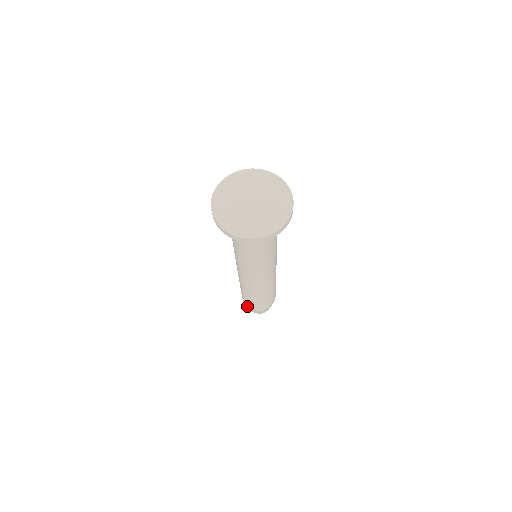
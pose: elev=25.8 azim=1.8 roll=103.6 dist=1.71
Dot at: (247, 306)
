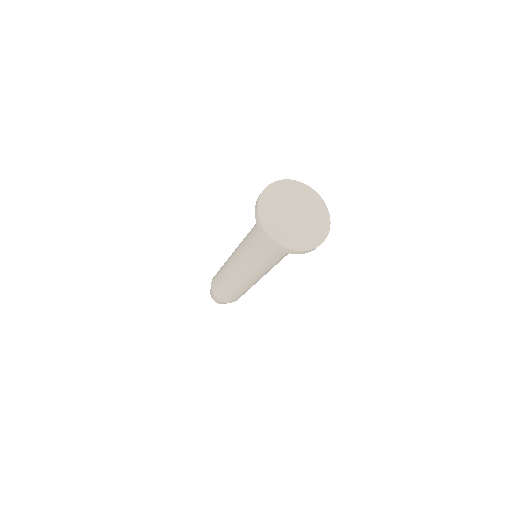
Dot at: (213, 292)
